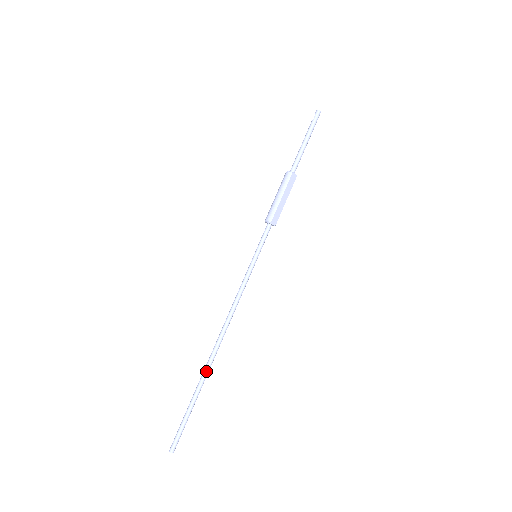
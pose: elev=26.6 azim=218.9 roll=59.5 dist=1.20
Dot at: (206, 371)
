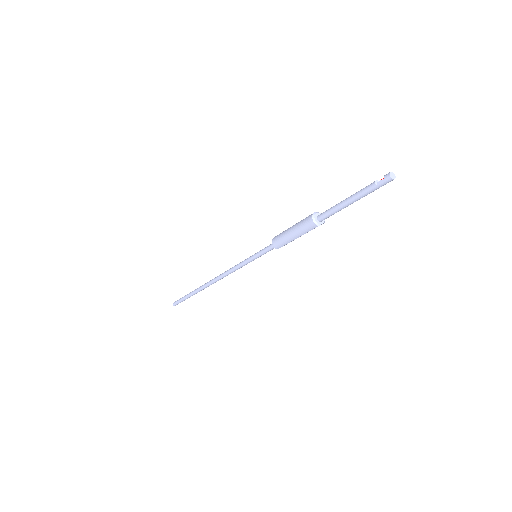
Dot at: (200, 290)
